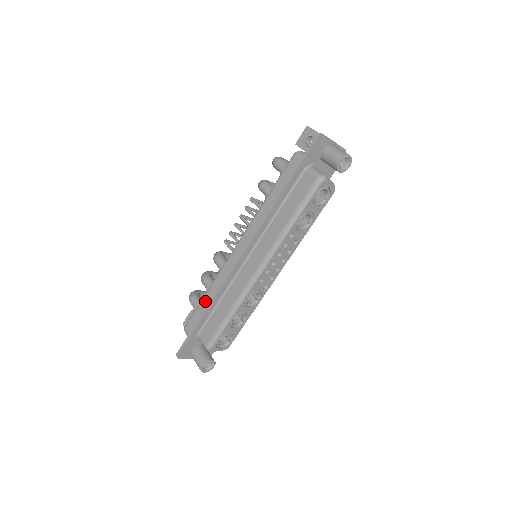
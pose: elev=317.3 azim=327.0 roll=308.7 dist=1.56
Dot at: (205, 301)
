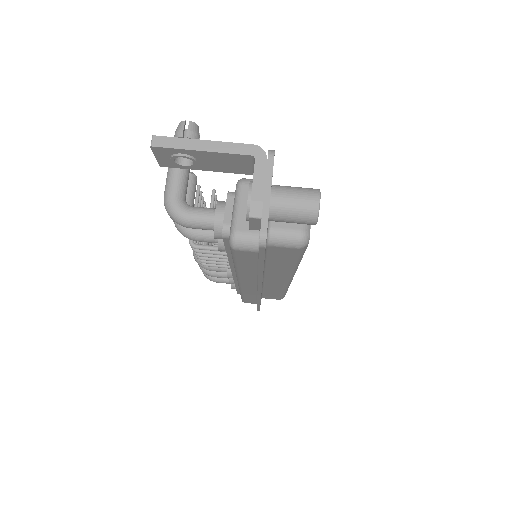
Dot at: (248, 298)
